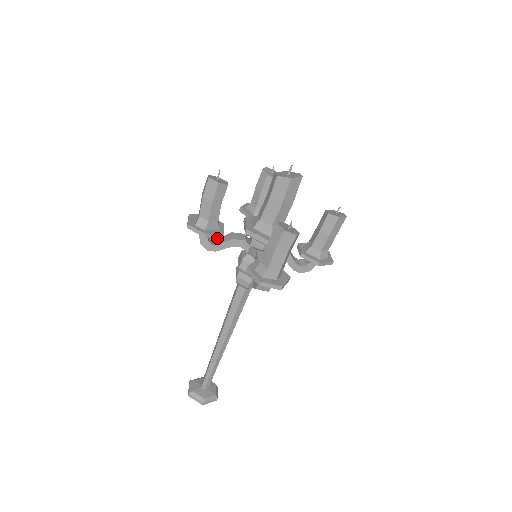
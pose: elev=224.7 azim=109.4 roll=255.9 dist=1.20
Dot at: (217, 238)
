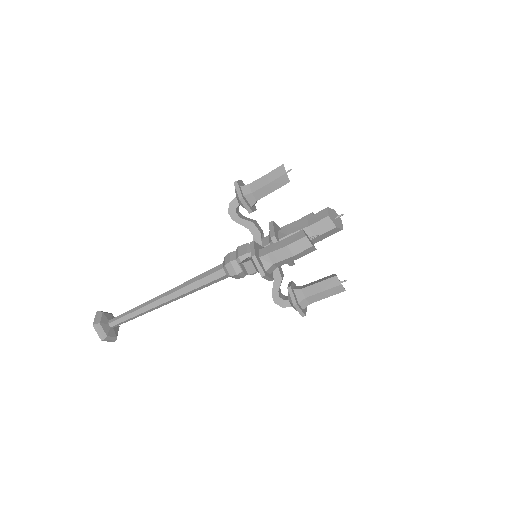
Dot at: occluded
